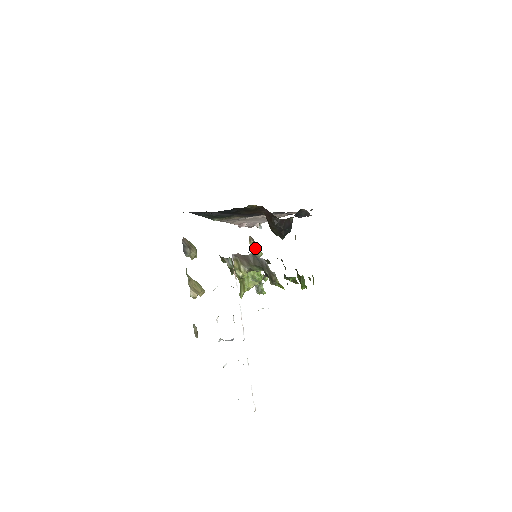
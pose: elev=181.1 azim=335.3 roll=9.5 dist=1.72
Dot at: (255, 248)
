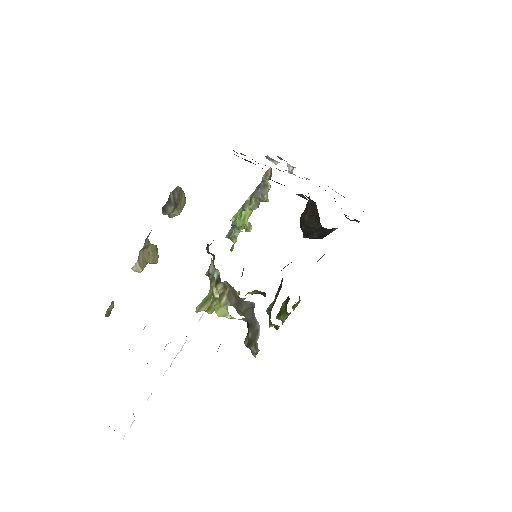
Dot at: (265, 186)
